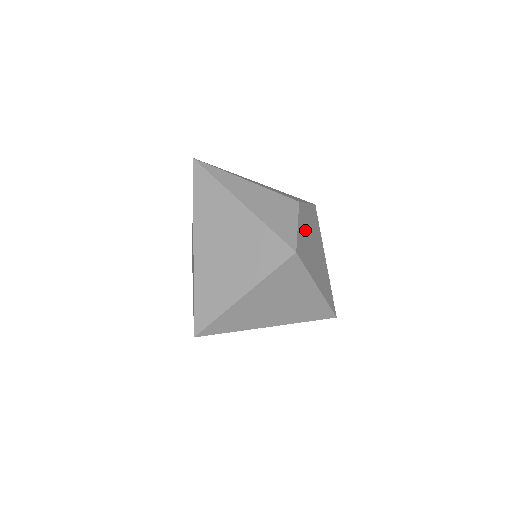
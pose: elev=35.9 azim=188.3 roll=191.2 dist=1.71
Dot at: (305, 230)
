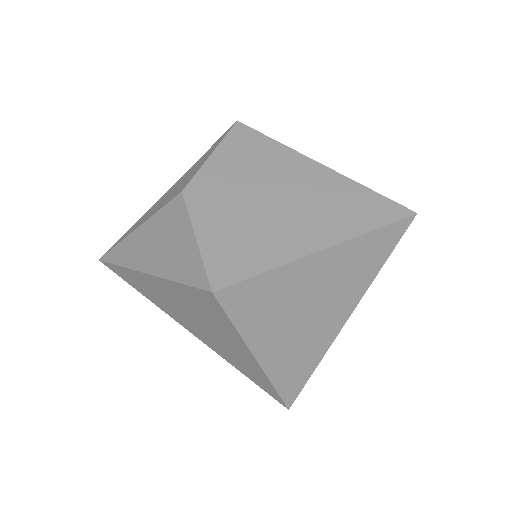
Dot at: (225, 211)
